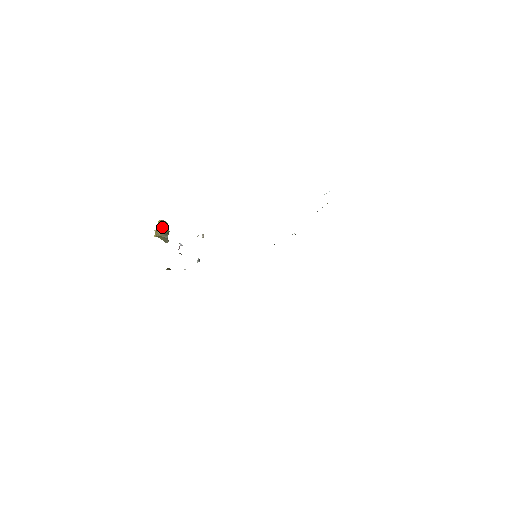
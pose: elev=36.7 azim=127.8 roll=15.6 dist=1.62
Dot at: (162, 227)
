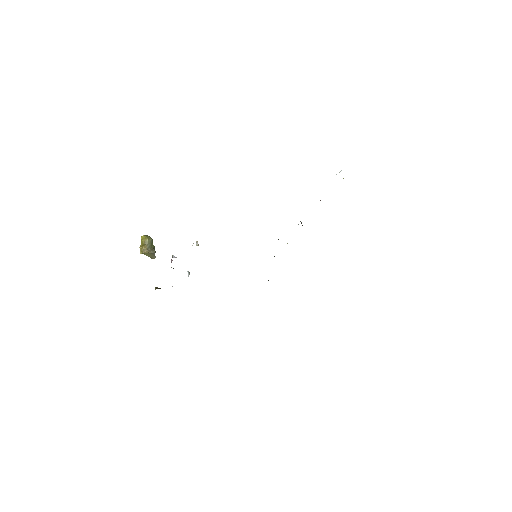
Dot at: (147, 242)
